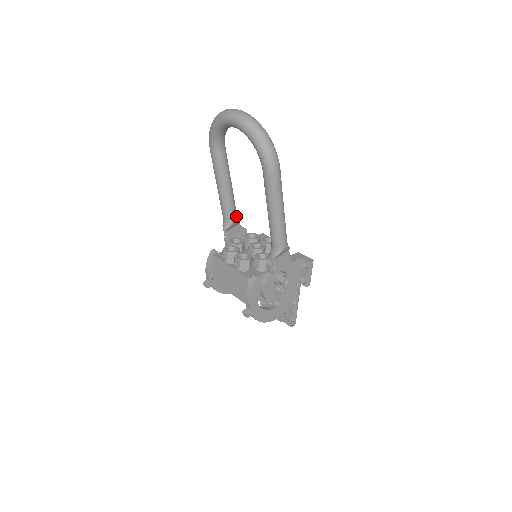
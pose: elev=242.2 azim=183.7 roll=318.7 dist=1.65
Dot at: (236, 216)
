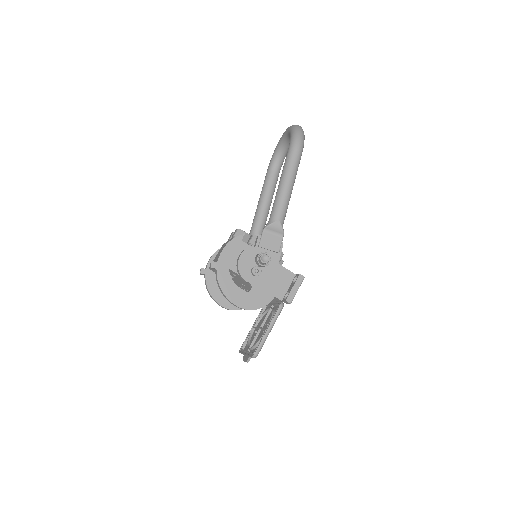
Dot at: (261, 233)
